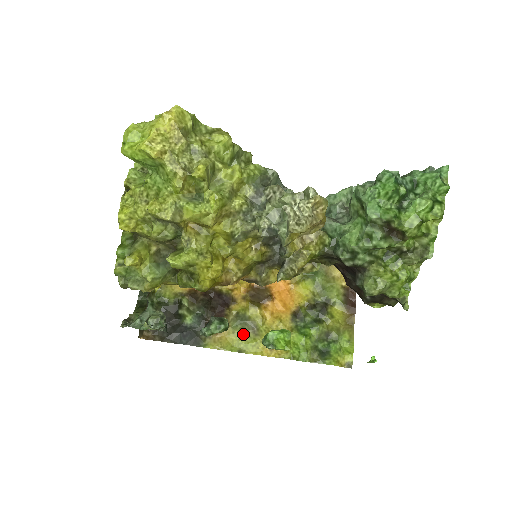
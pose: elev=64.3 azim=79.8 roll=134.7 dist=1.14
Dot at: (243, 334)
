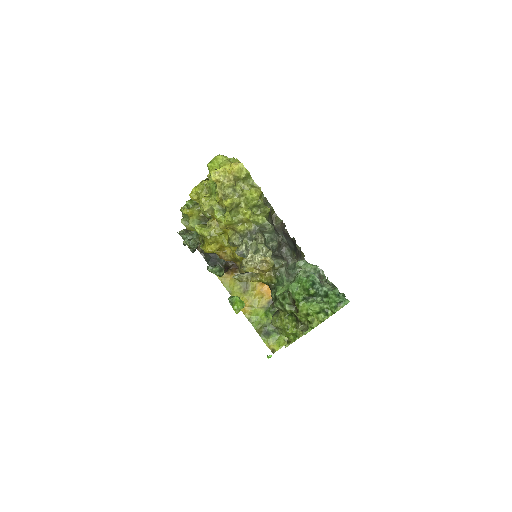
Dot at: (238, 286)
